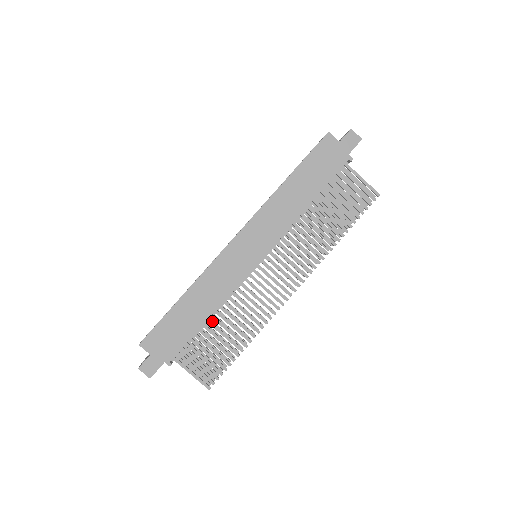
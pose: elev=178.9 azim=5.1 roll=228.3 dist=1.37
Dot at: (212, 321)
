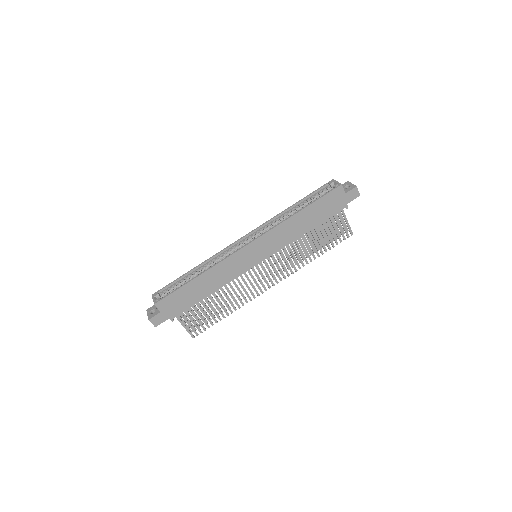
Dot at: occluded
